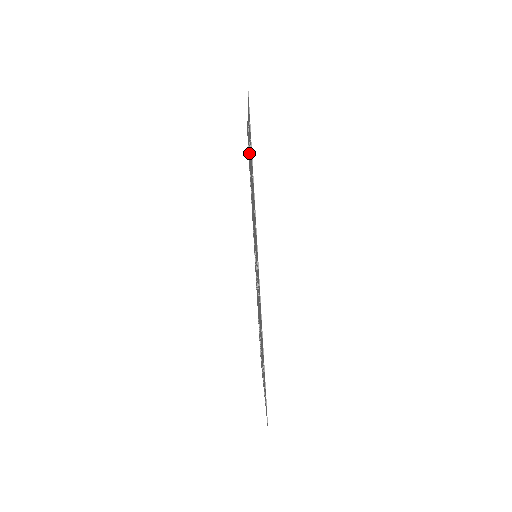
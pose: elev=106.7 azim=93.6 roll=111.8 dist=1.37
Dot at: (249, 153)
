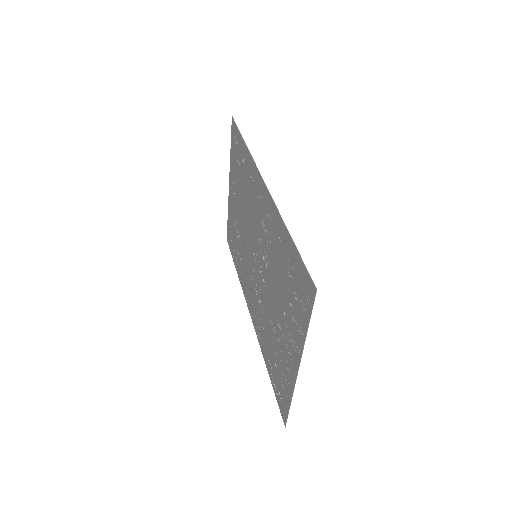
Dot at: (233, 212)
